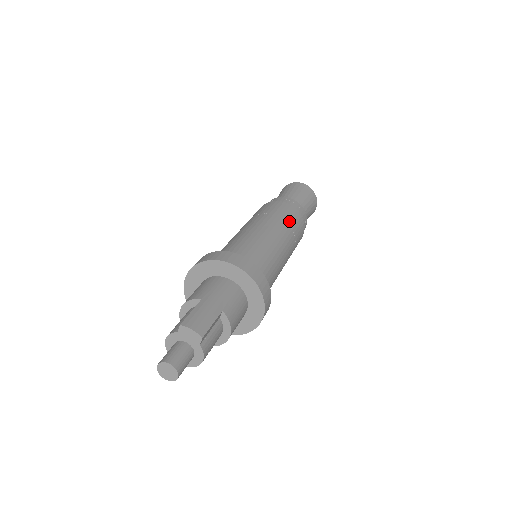
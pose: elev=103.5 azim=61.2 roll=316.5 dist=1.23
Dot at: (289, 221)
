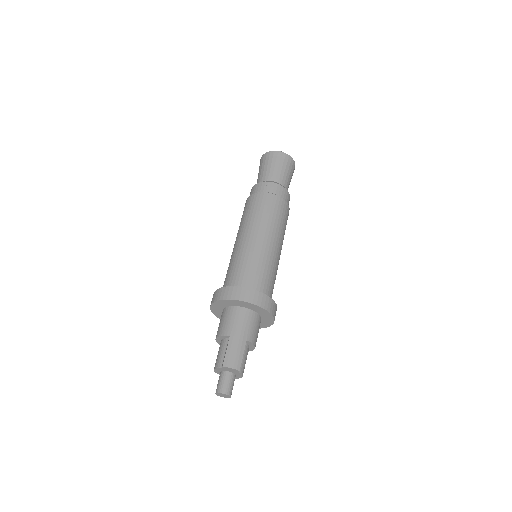
Dot at: (276, 216)
